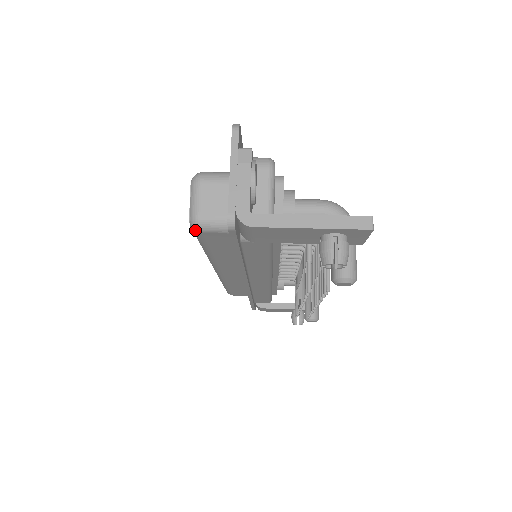
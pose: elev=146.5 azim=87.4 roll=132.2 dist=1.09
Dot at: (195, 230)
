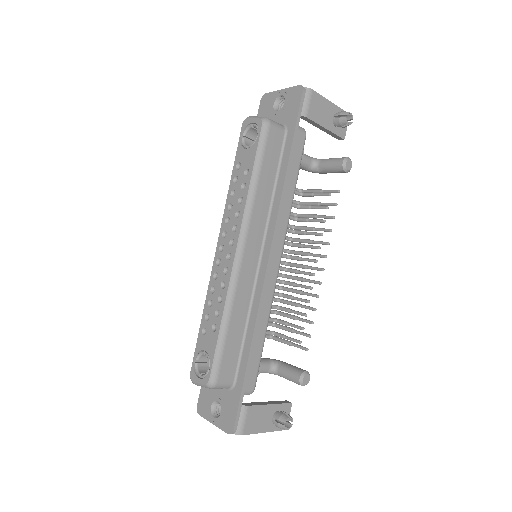
Dot at: (267, 123)
